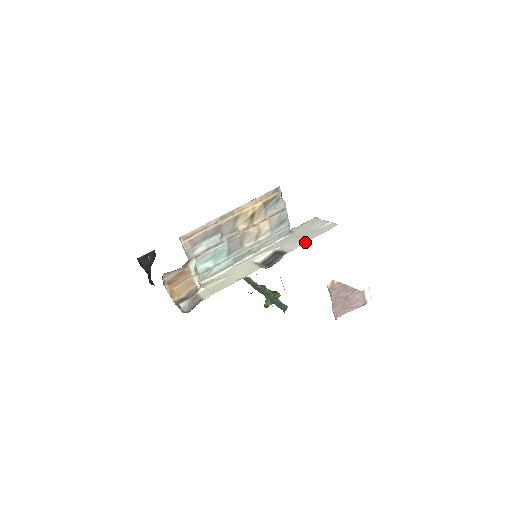
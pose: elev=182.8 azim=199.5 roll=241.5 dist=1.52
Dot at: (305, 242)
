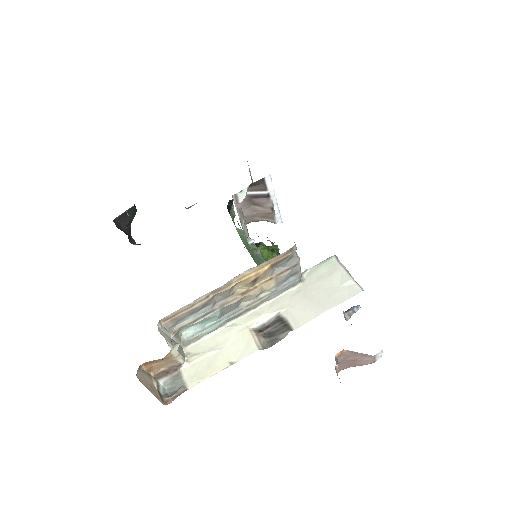
Dot at: (317, 315)
